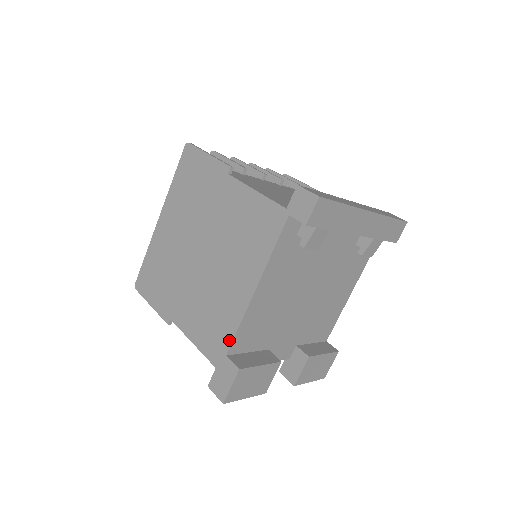
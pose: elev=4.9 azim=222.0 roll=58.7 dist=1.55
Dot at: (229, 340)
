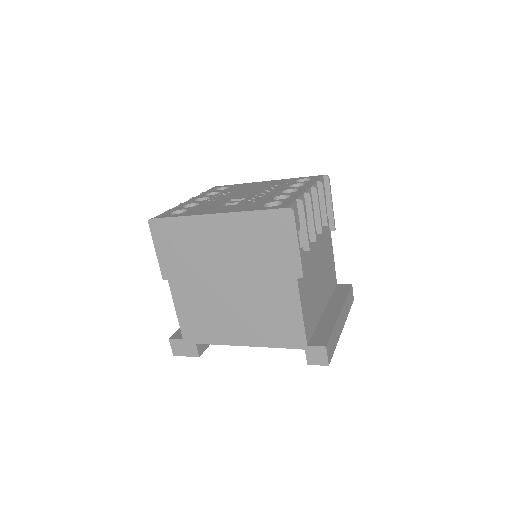
Dot at: (205, 342)
